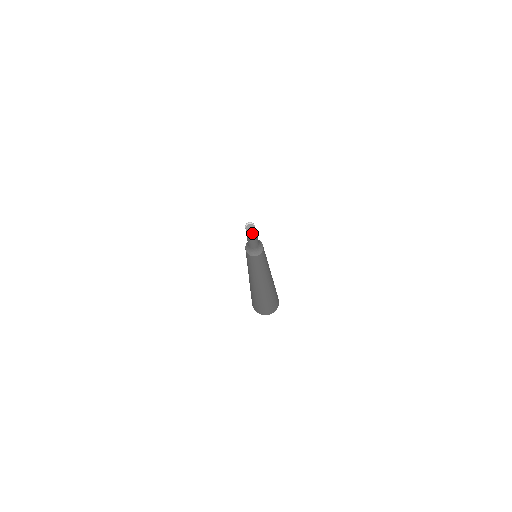
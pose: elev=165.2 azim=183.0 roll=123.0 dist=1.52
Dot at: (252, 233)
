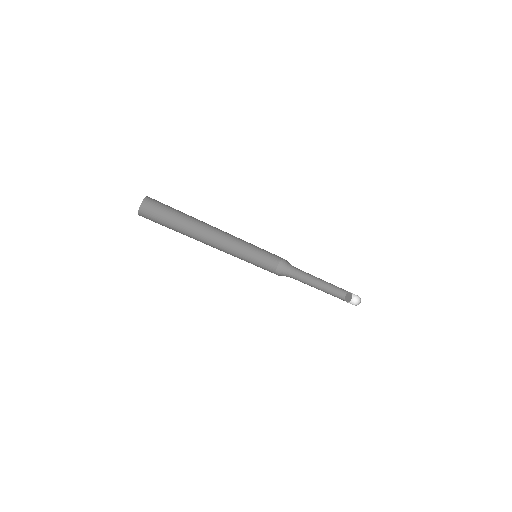
Dot at: occluded
